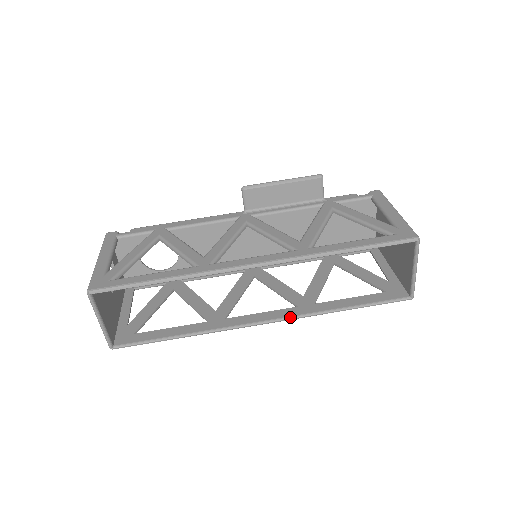
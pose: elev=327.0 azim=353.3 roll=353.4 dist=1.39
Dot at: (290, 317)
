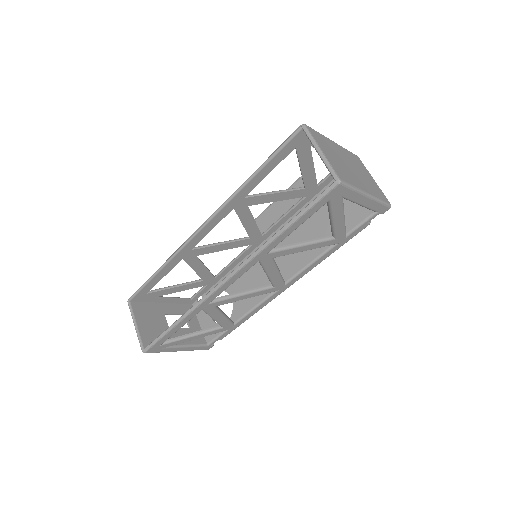
Dot at: (241, 263)
